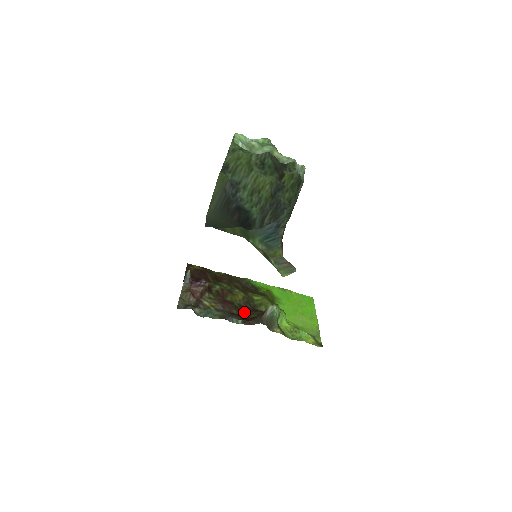
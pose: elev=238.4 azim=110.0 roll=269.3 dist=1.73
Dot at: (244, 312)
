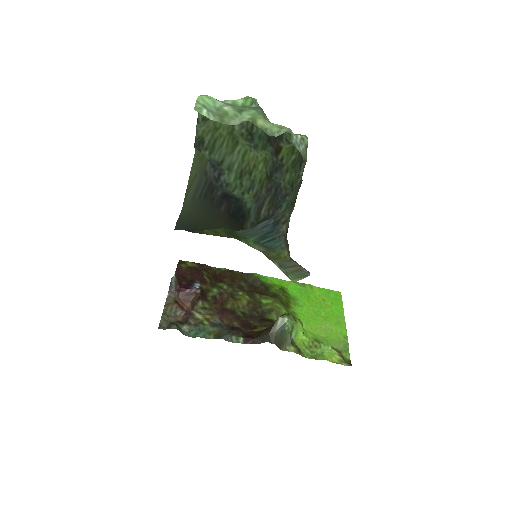
Dot at: (248, 323)
